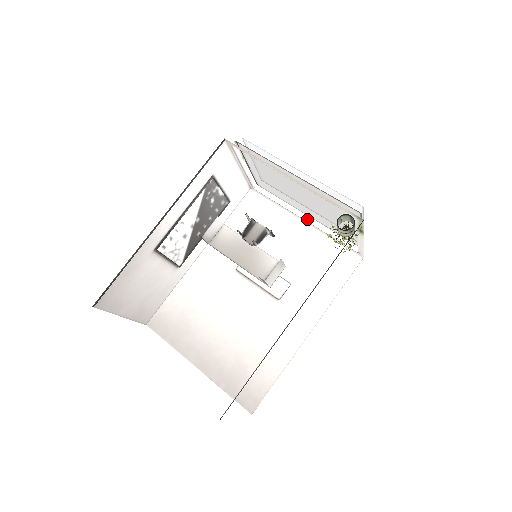
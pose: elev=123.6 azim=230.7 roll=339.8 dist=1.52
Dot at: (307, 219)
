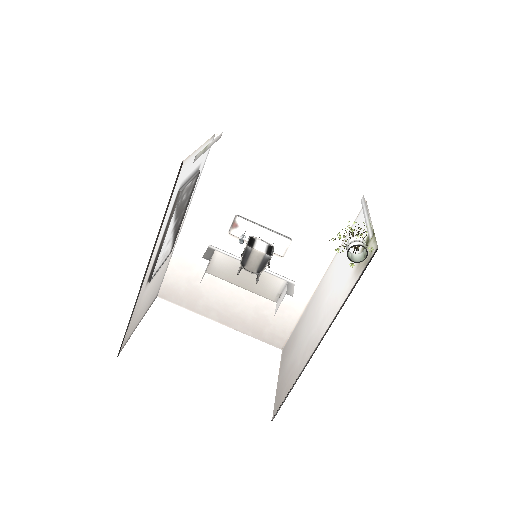
Dot at: (296, 169)
